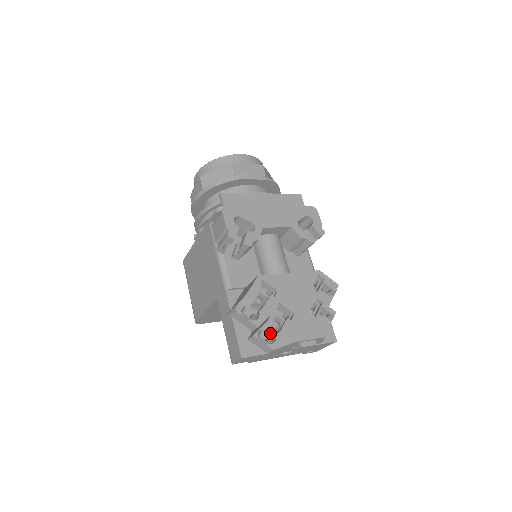
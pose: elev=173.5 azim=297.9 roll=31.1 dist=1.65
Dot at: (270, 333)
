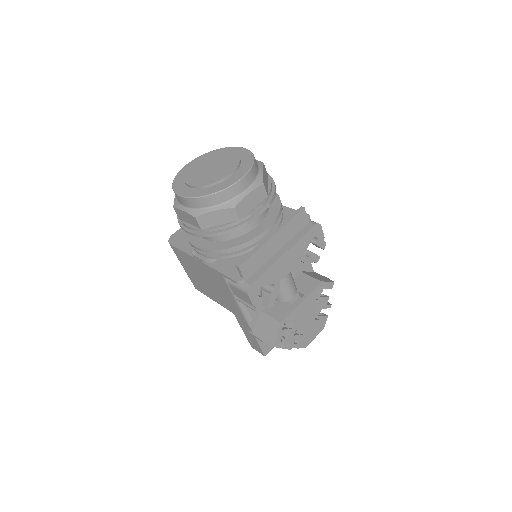
Dot at: occluded
